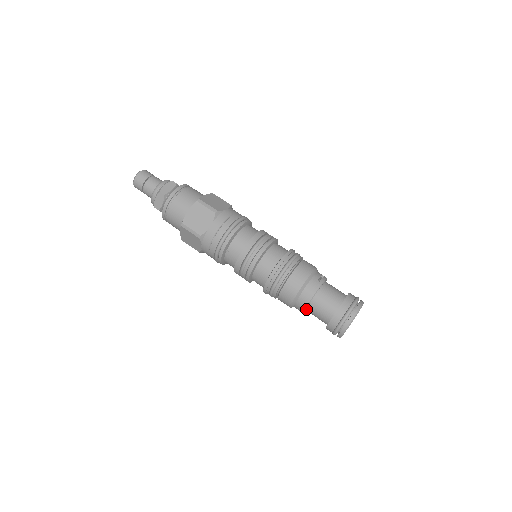
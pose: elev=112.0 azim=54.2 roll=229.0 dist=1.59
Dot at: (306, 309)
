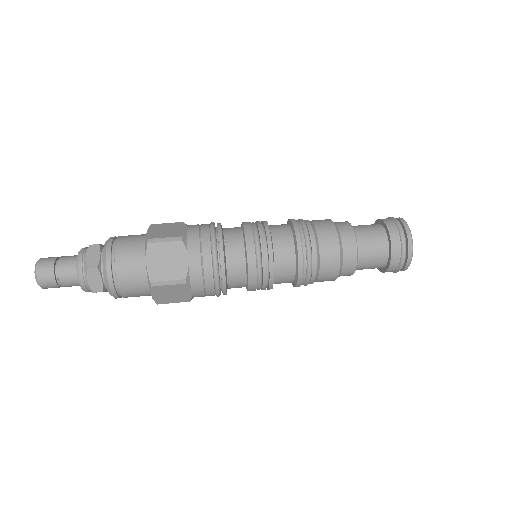
Dot at: (356, 250)
